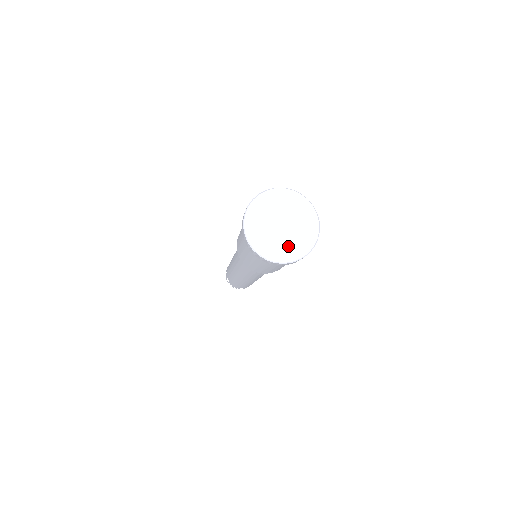
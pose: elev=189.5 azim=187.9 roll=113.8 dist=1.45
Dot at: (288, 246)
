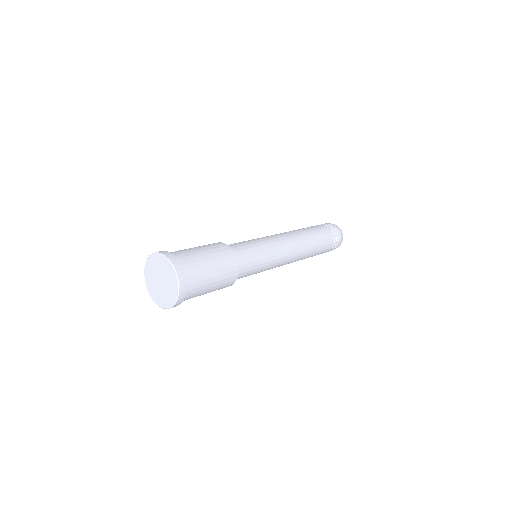
Dot at: (166, 296)
